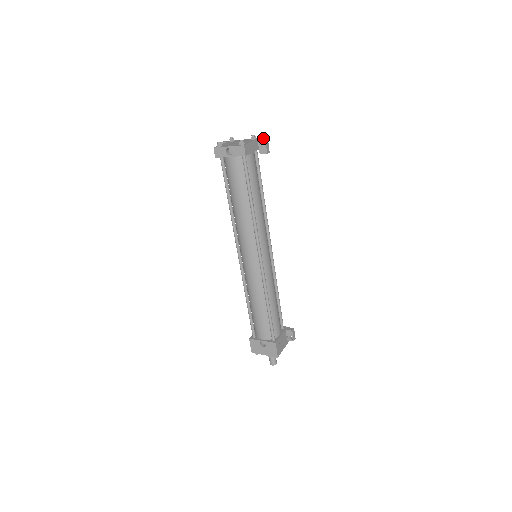
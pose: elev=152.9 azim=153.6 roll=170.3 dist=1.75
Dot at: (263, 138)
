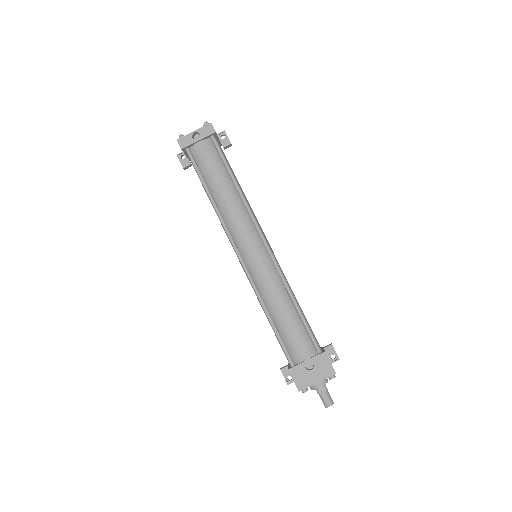
Dot at: (222, 132)
